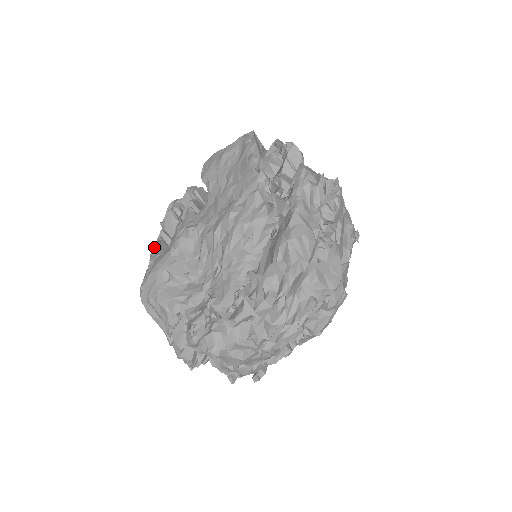
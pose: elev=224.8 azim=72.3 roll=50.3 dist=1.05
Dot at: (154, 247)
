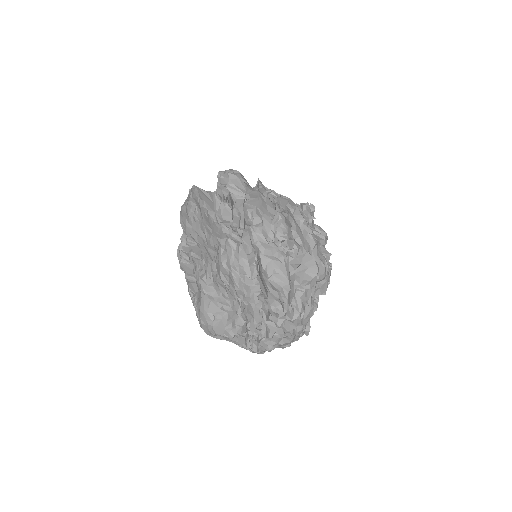
Dot at: (189, 293)
